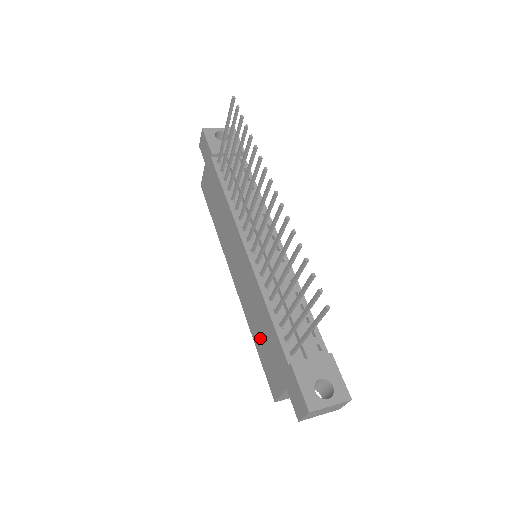
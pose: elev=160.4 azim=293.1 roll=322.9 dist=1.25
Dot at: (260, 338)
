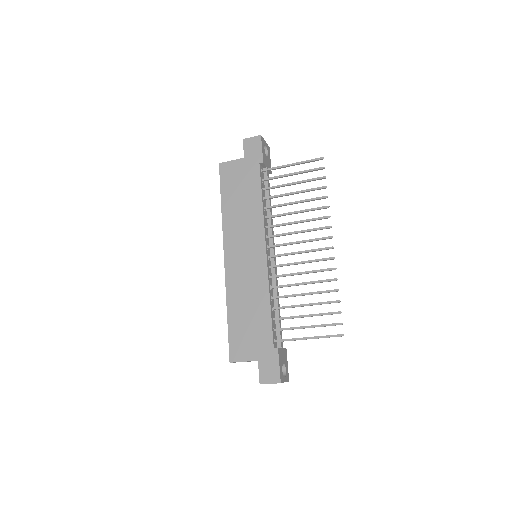
Dot at: (241, 316)
